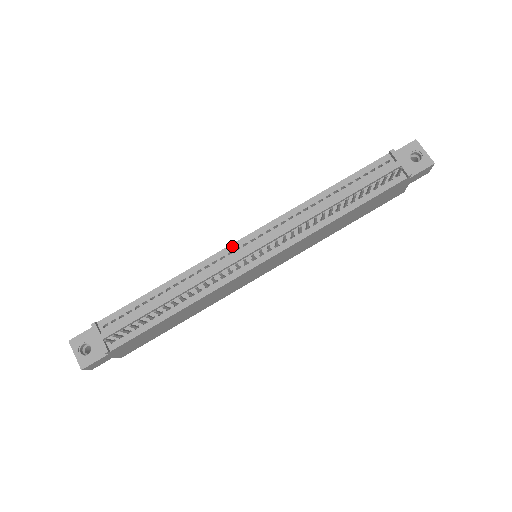
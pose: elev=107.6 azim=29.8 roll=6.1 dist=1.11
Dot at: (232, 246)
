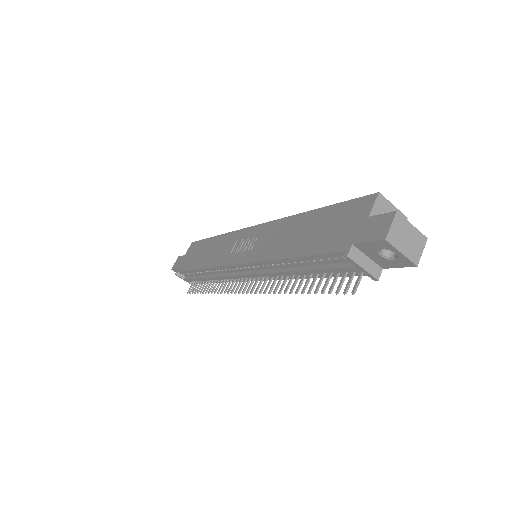
Dot at: (228, 267)
